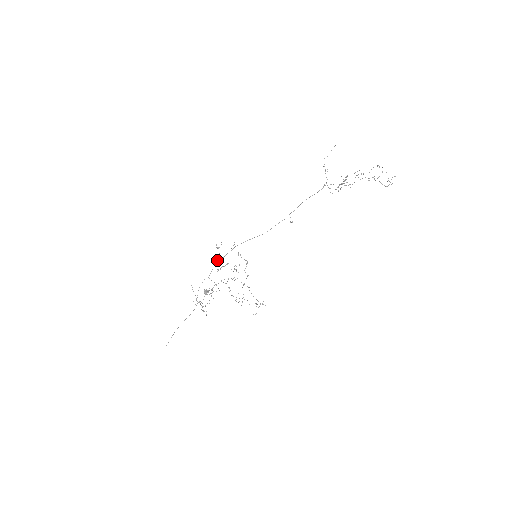
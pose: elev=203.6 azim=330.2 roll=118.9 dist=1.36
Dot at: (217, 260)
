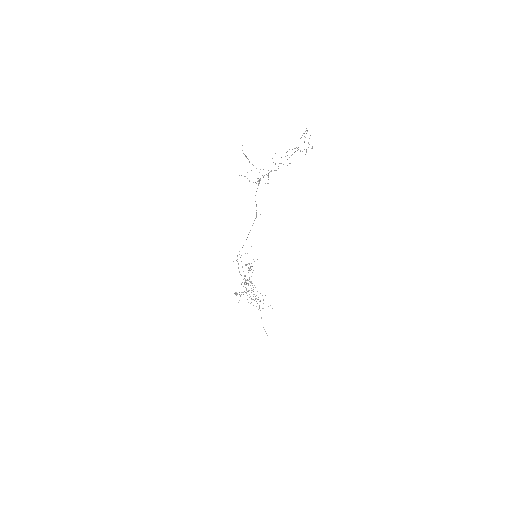
Dot at: (251, 263)
